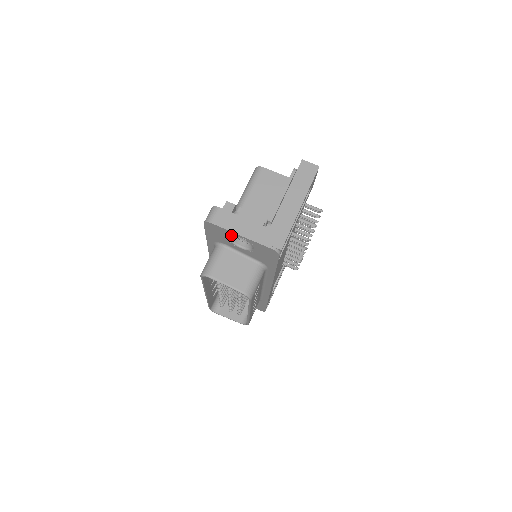
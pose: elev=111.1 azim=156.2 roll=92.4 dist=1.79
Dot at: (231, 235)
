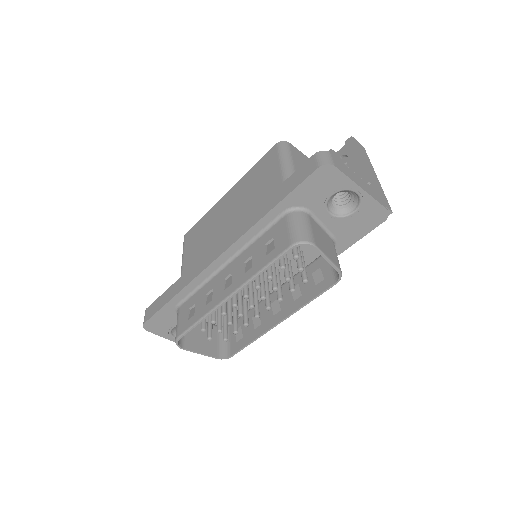
Dot at: (344, 189)
